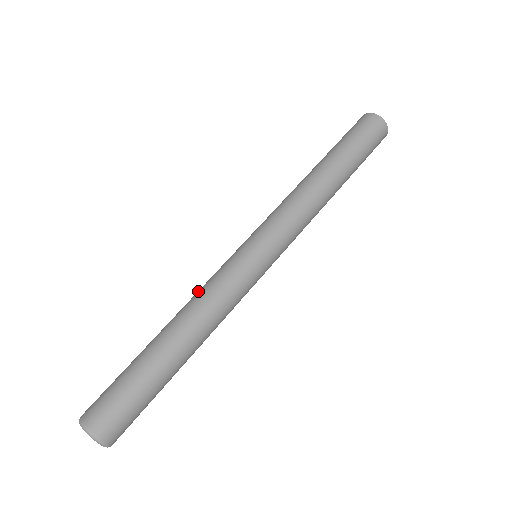
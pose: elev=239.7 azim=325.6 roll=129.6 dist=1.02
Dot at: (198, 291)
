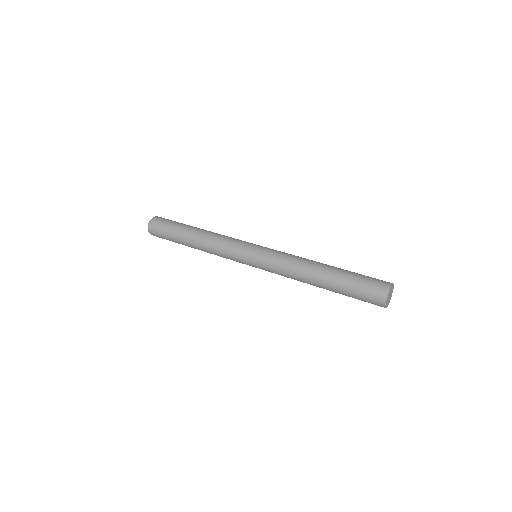
Dot at: (217, 242)
